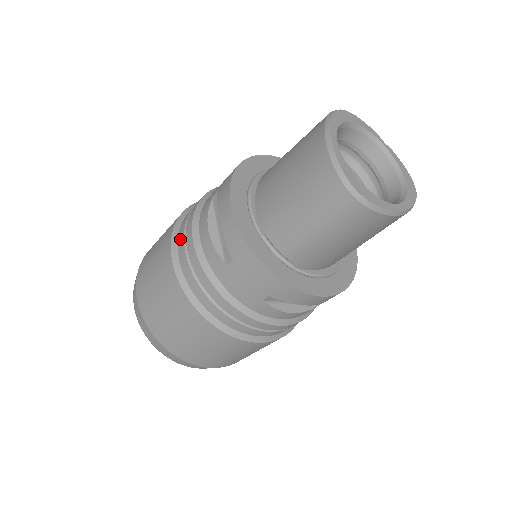
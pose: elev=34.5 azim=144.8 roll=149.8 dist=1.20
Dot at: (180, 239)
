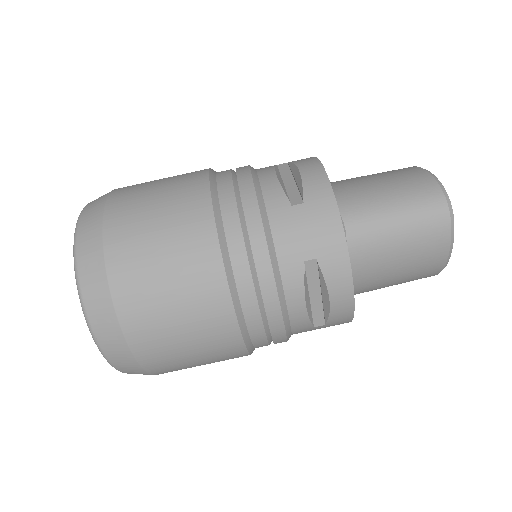
Dot at: (223, 174)
